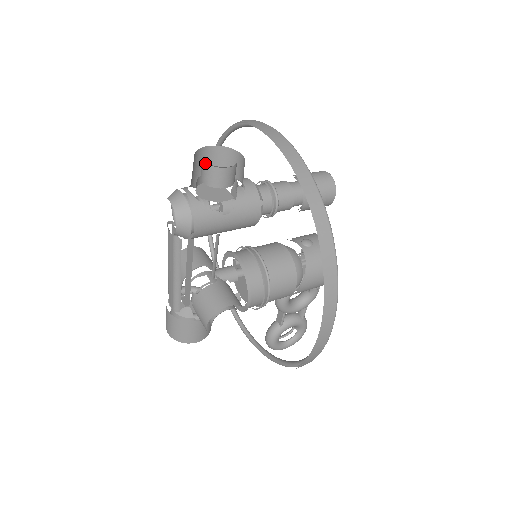
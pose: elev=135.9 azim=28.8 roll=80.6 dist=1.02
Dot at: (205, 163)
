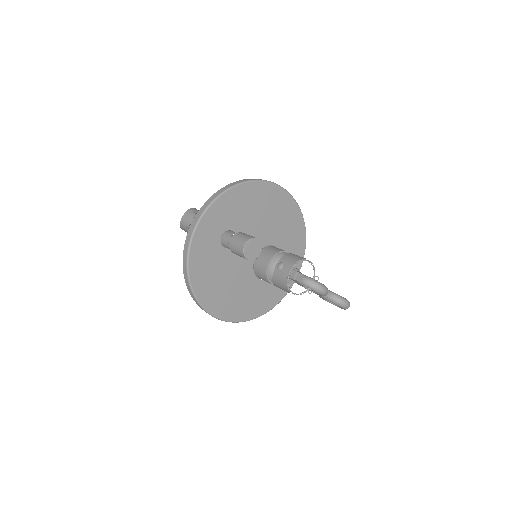
Dot at: (184, 219)
